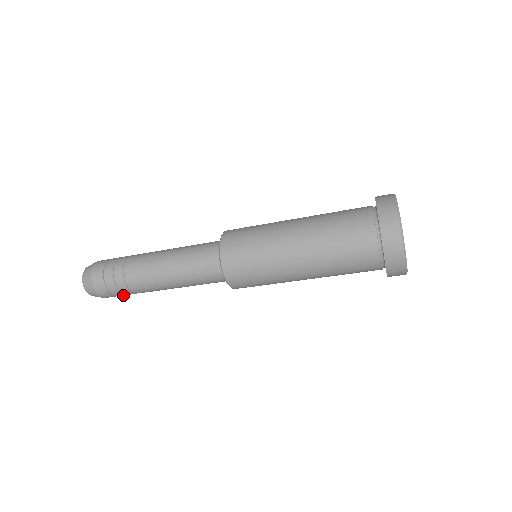
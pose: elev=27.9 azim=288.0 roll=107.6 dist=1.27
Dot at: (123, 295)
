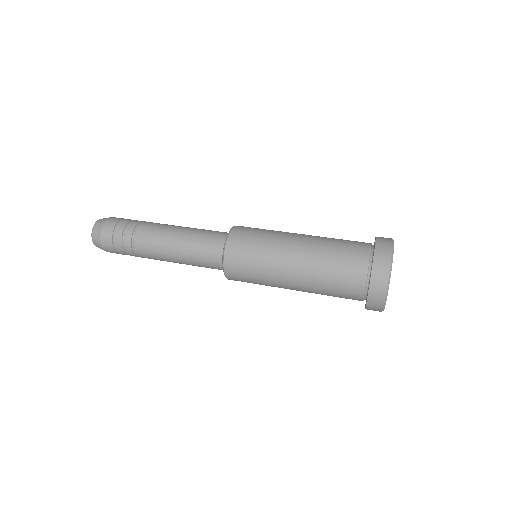
Dot at: occluded
